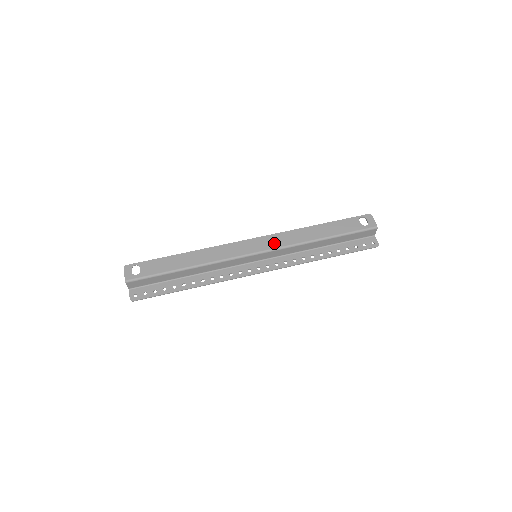
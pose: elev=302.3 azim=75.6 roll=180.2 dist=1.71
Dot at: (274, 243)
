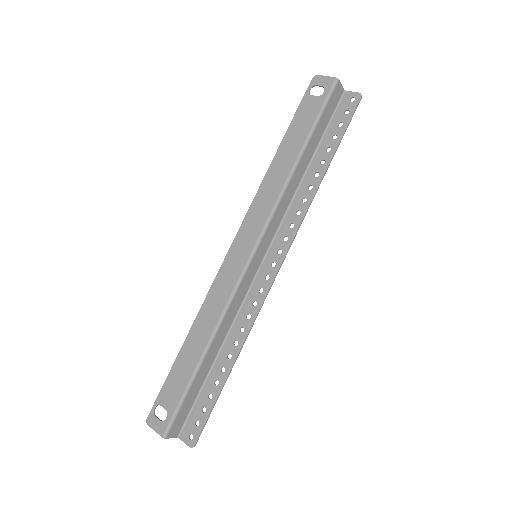
Dot at: (257, 222)
